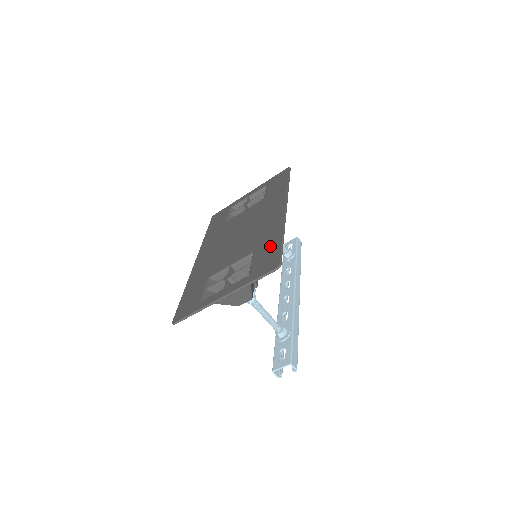
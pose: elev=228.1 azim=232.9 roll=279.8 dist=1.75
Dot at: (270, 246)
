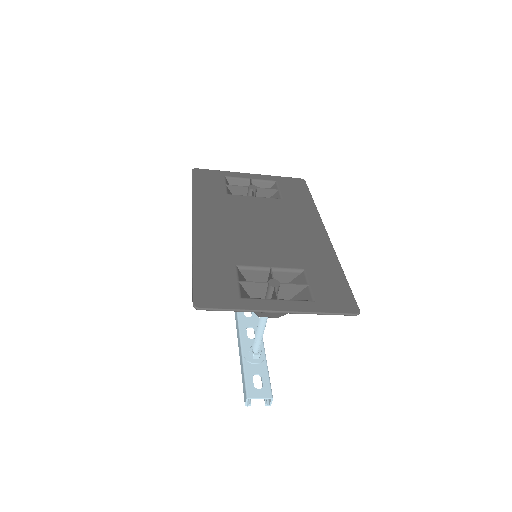
Dot at: (331, 276)
